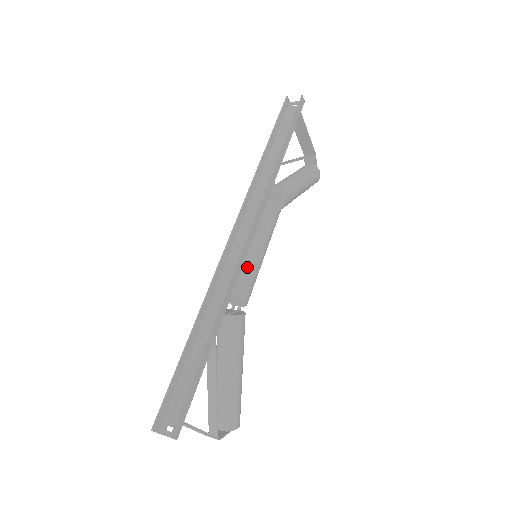
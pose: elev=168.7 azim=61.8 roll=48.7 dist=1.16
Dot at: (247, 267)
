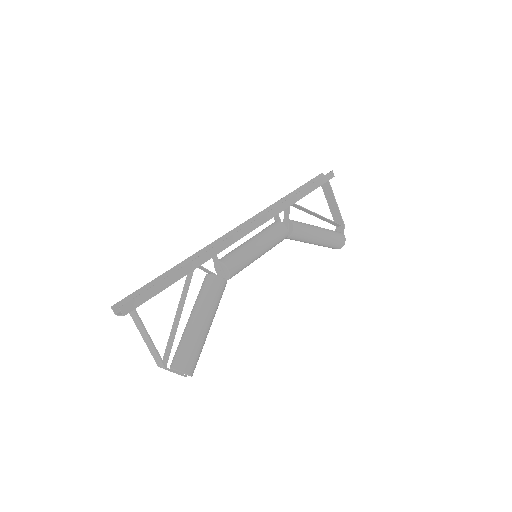
Dot at: (240, 250)
